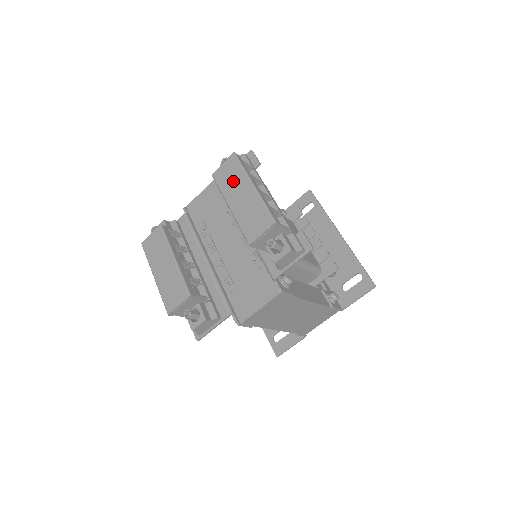
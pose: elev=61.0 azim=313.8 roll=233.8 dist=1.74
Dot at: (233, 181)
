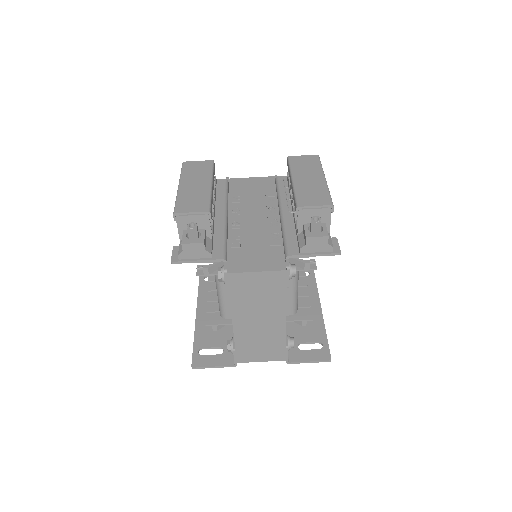
Dot at: (307, 167)
